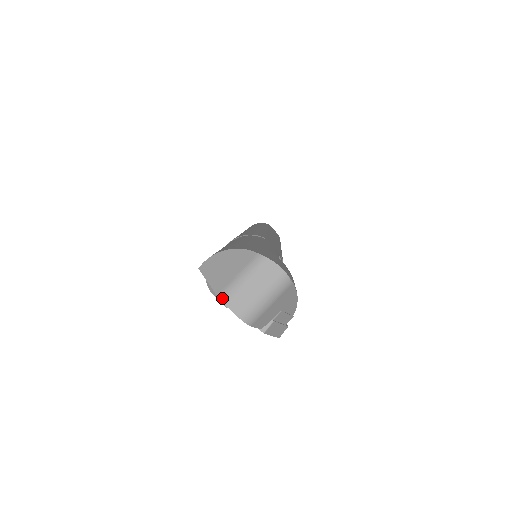
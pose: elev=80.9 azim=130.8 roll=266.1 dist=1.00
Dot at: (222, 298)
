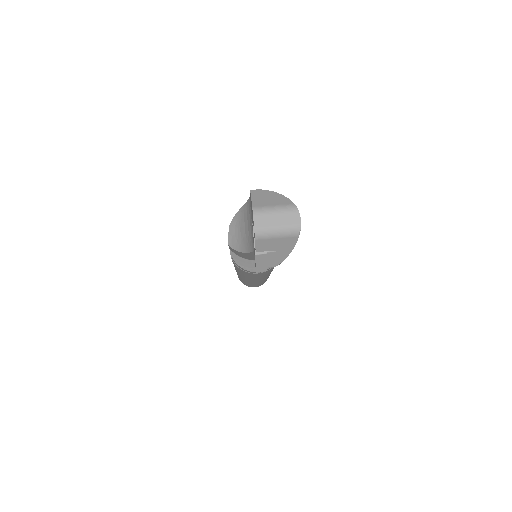
Dot at: (255, 210)
